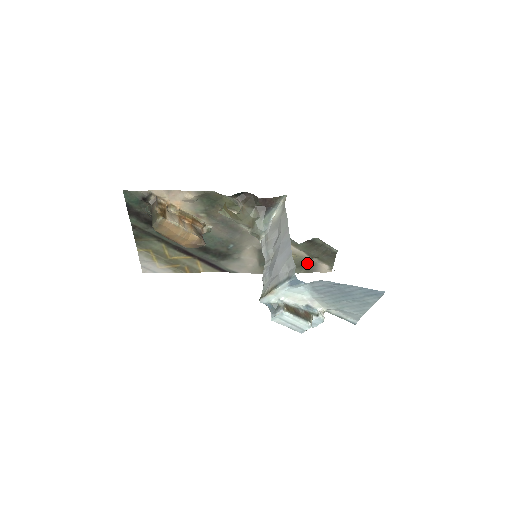
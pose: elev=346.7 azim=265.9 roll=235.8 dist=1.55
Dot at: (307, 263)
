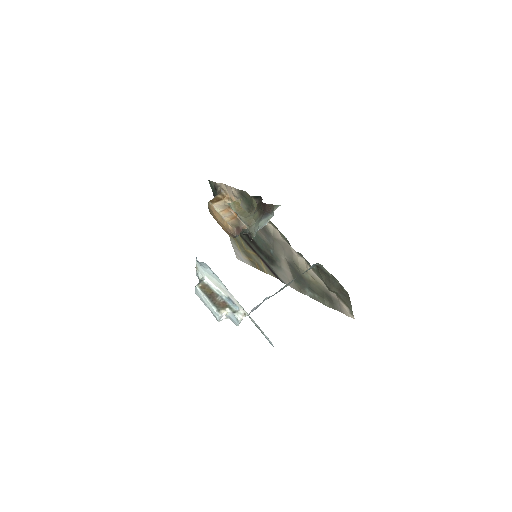
Dot at: (329, 296)
